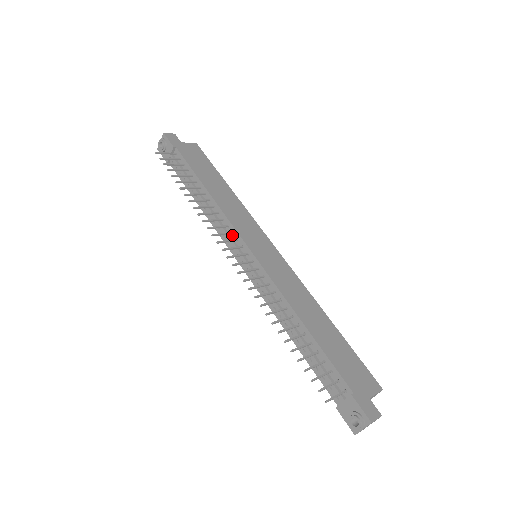
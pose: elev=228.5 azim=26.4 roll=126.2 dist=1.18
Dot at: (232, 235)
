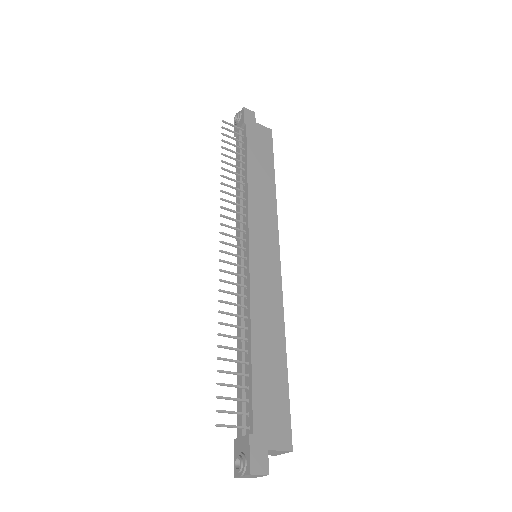
Dot at: (244, 225)
